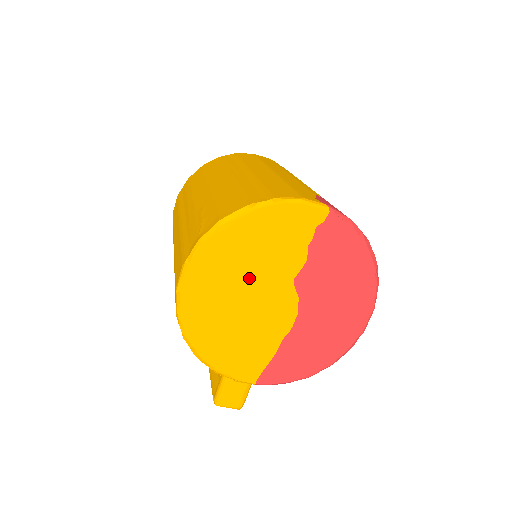
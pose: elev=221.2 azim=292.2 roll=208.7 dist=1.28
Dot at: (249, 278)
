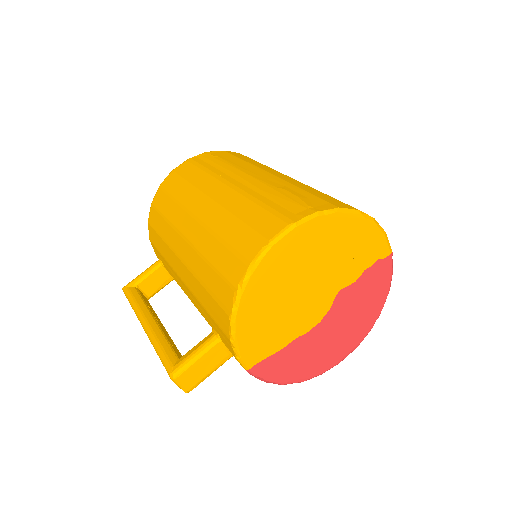
Dot at: (319, 269)
